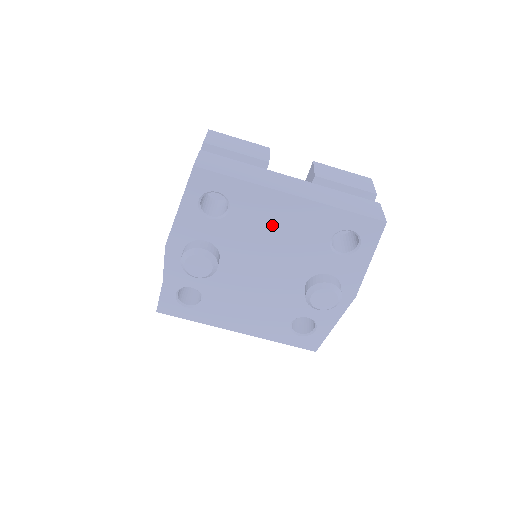
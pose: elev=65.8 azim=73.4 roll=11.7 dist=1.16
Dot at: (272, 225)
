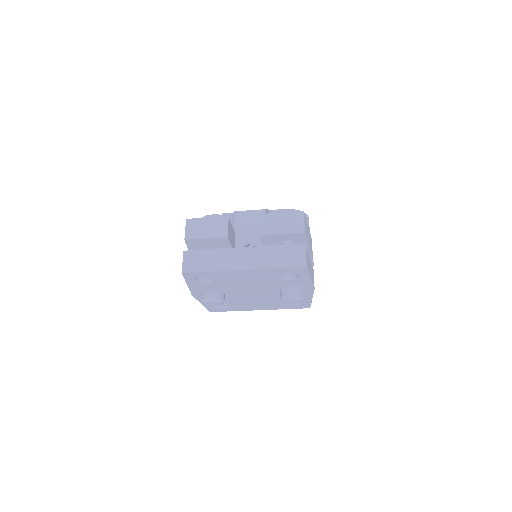
Dot at: (242, 280)
